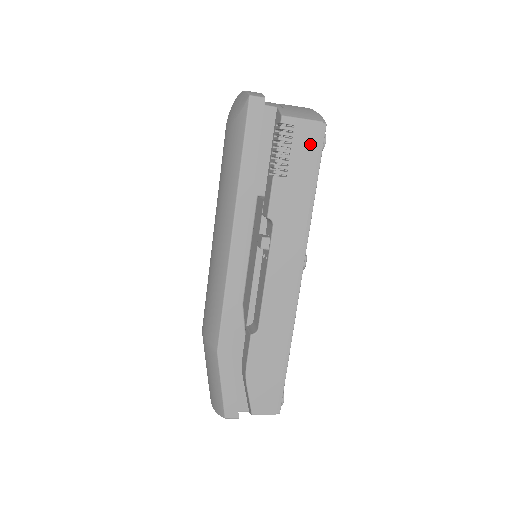
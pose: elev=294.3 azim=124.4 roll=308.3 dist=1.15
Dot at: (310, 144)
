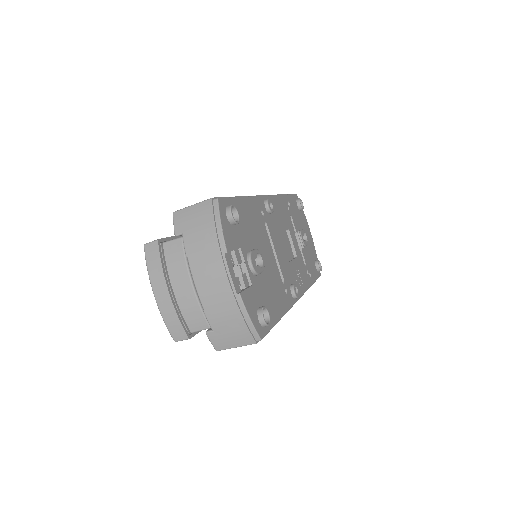
Dot at: occluded
